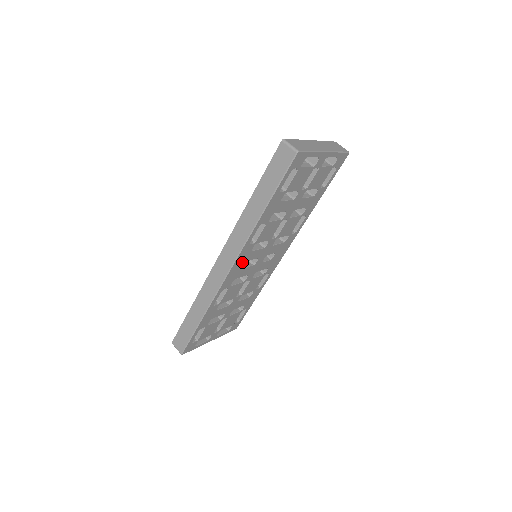
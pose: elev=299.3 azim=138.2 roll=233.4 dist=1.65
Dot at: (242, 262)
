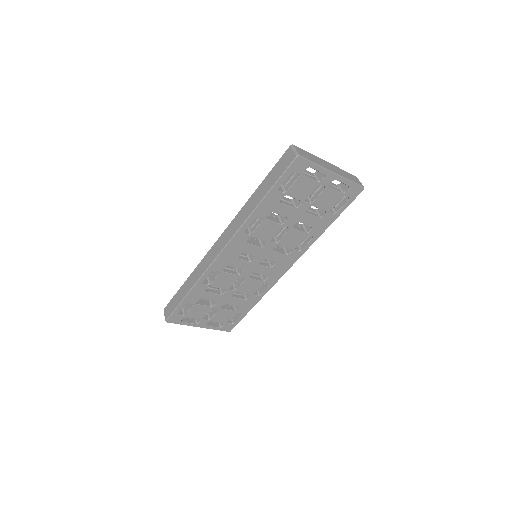
Dot at: (236, 250)
